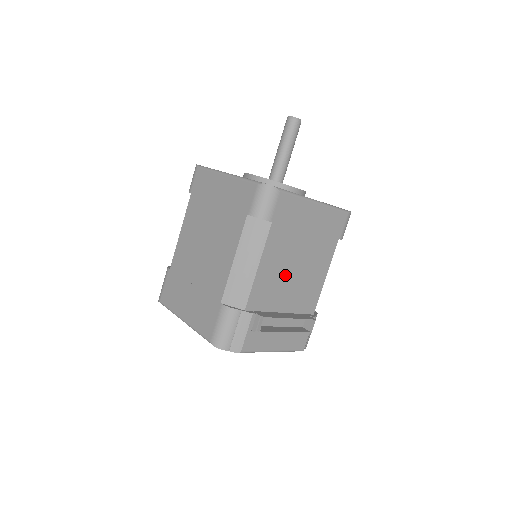
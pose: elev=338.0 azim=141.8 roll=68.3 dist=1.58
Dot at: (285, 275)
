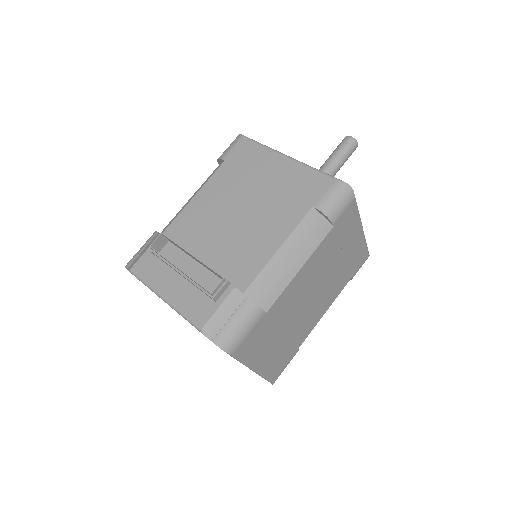
Dot at: (220, 219)
